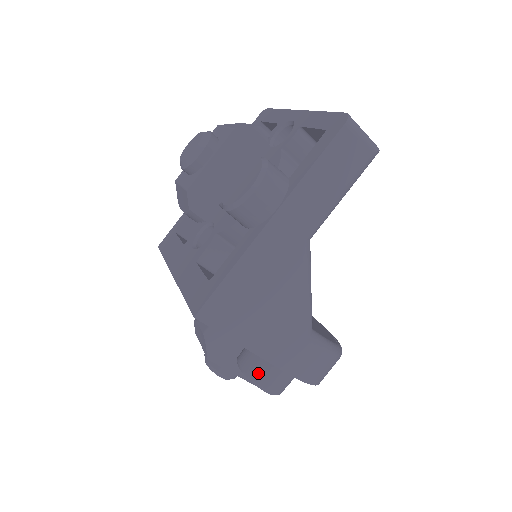
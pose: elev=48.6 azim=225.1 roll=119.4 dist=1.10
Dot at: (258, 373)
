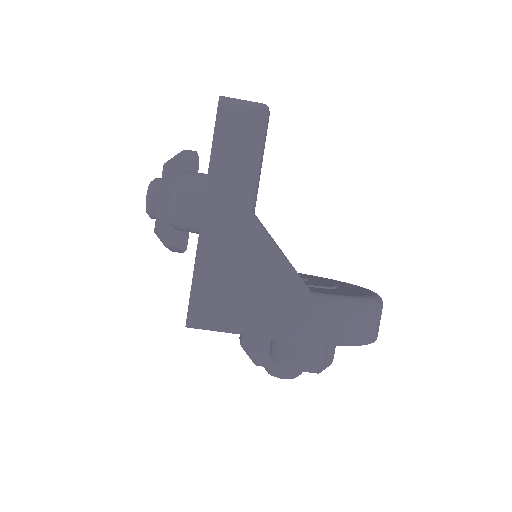
Dot at: (283, 355)
